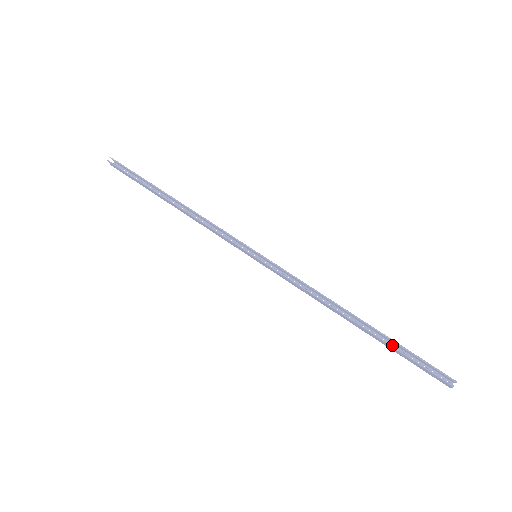
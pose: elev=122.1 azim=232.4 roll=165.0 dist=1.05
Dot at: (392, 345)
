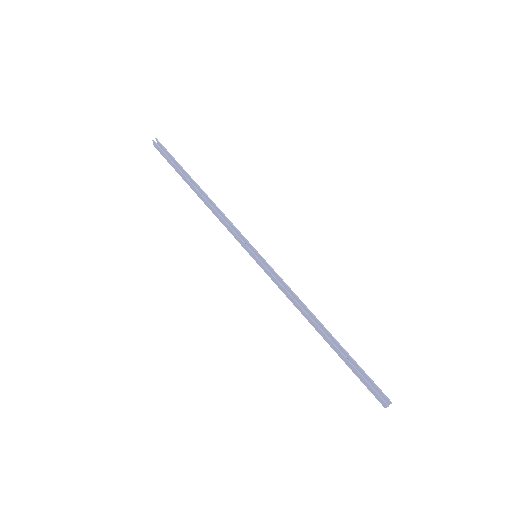
Dot at: occluded
